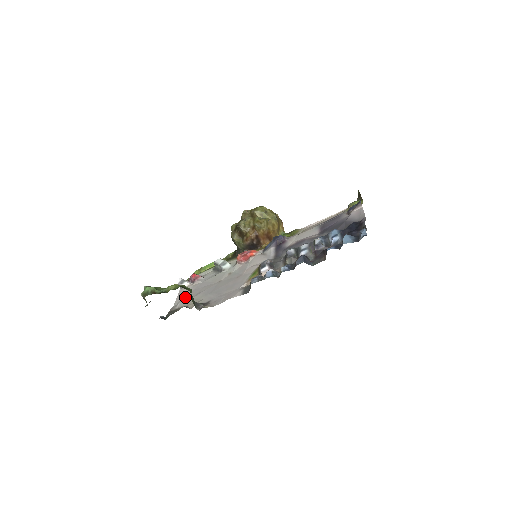
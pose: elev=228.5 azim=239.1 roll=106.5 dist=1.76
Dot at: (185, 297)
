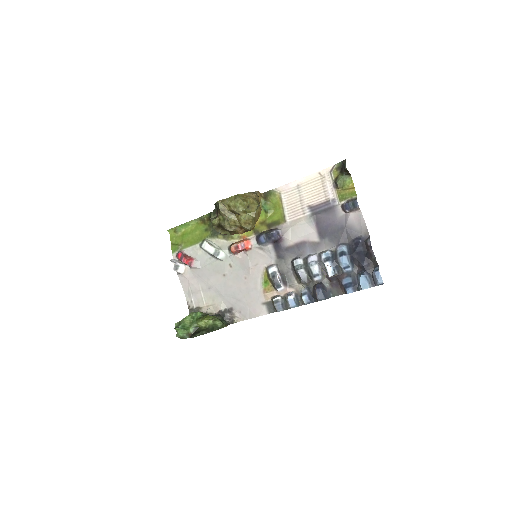
Dot at: (194, 289)
